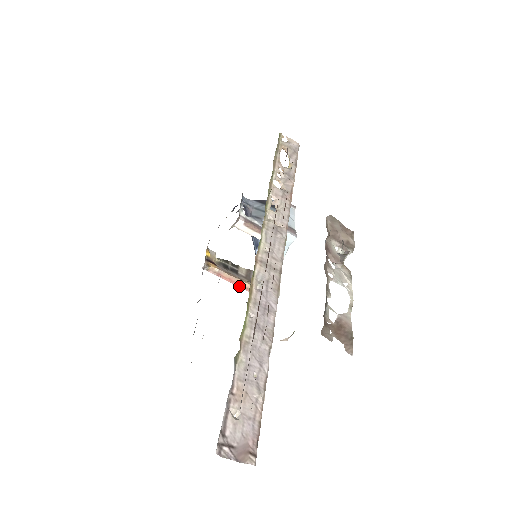
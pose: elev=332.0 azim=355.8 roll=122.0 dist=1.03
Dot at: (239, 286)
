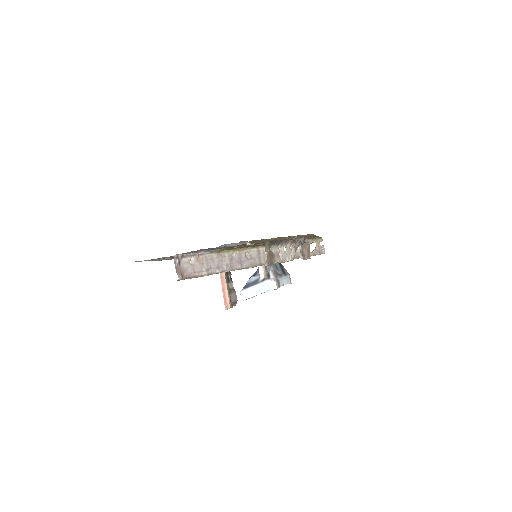
Dot at: (222, 287)
